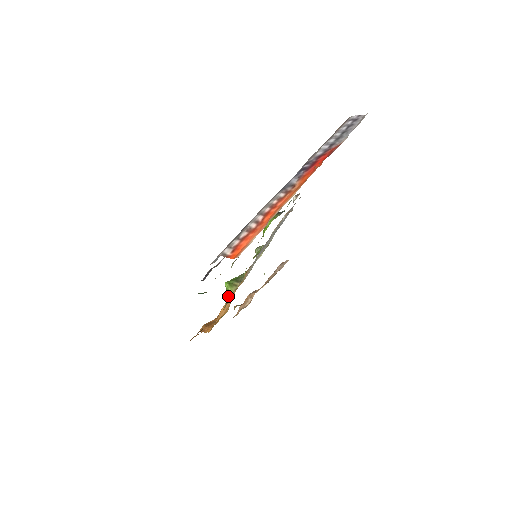
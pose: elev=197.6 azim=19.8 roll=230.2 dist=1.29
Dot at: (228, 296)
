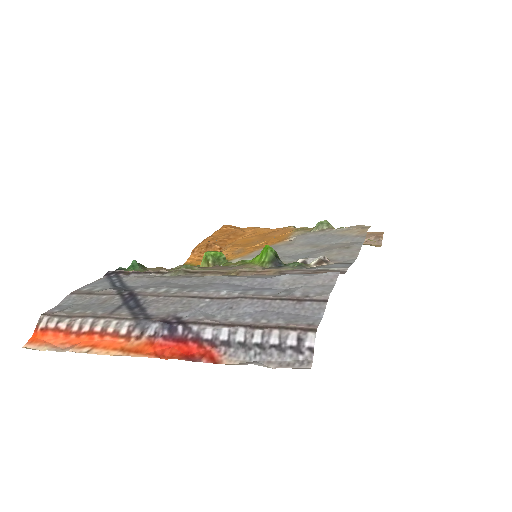
Dot at: occluded
